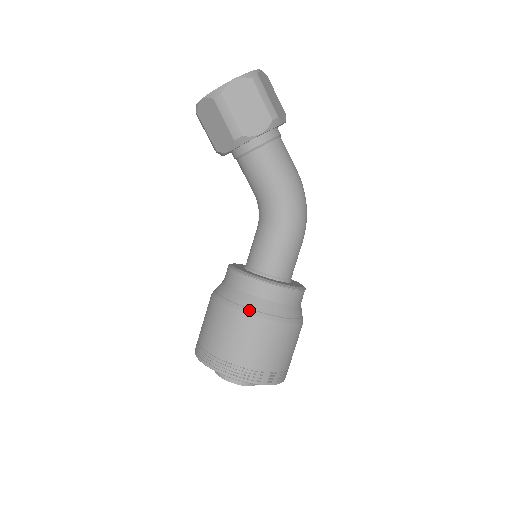
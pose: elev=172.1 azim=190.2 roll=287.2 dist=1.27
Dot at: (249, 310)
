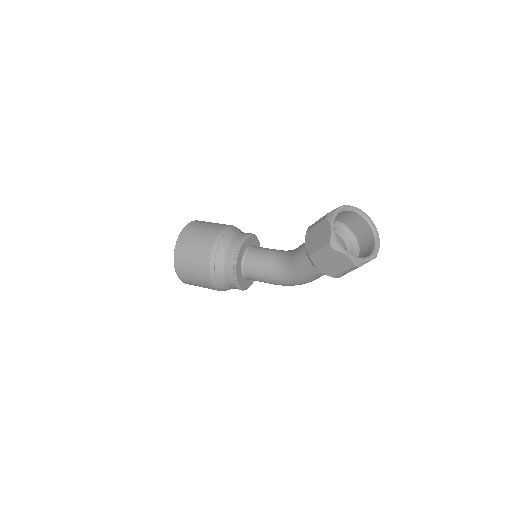
Dot at: (214, 274)
